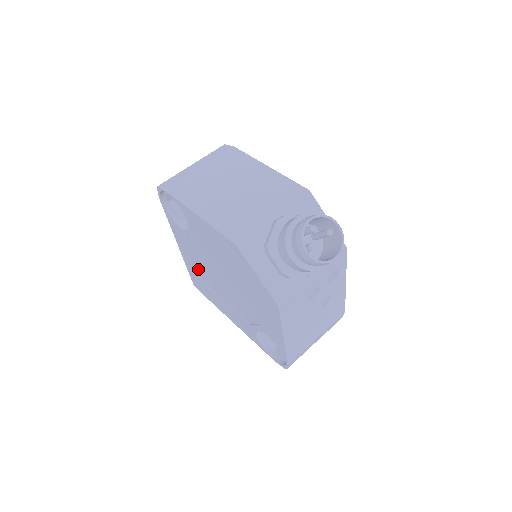
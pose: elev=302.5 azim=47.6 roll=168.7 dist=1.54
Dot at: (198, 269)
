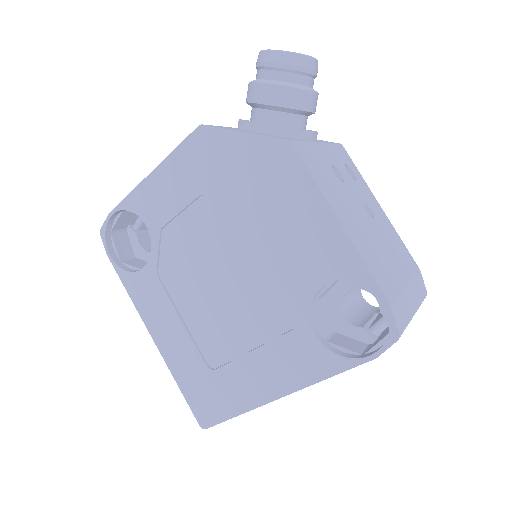
Dot at: (189, 339)
